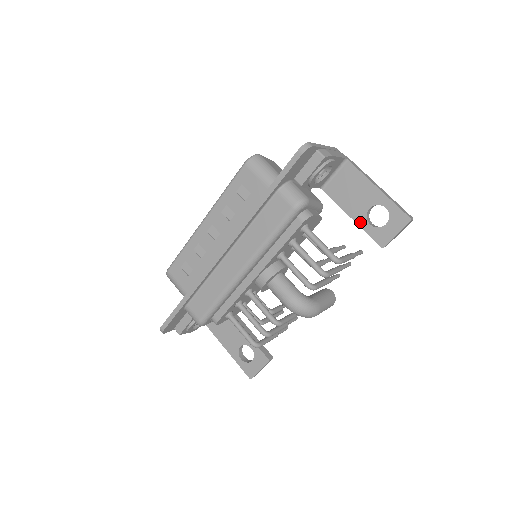
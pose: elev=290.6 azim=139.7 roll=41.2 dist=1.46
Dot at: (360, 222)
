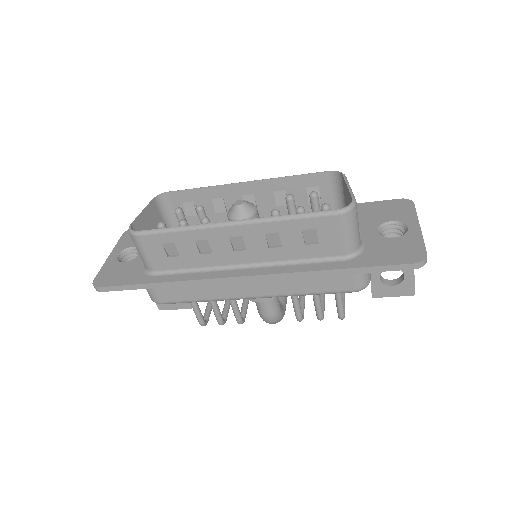
Dot at: occluded
